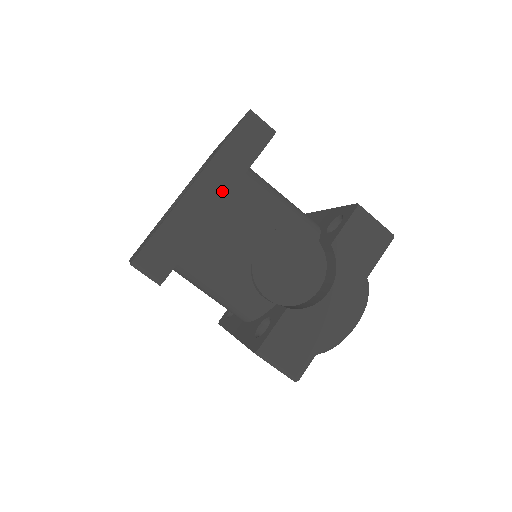
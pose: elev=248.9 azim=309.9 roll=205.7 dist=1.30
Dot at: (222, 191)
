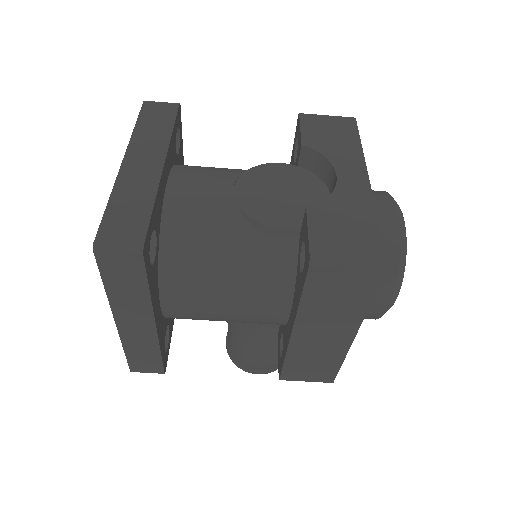
Dot at: (157, 154)
